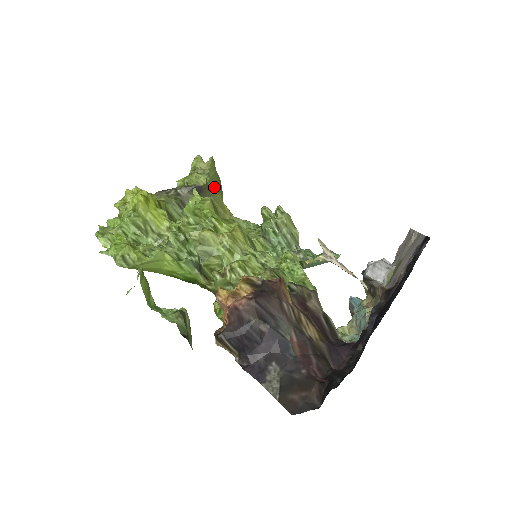
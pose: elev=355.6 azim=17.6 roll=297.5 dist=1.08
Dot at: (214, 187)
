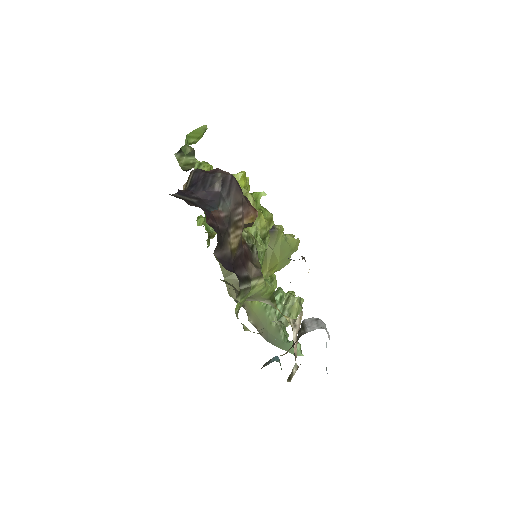
Dot at: (281, 249)
